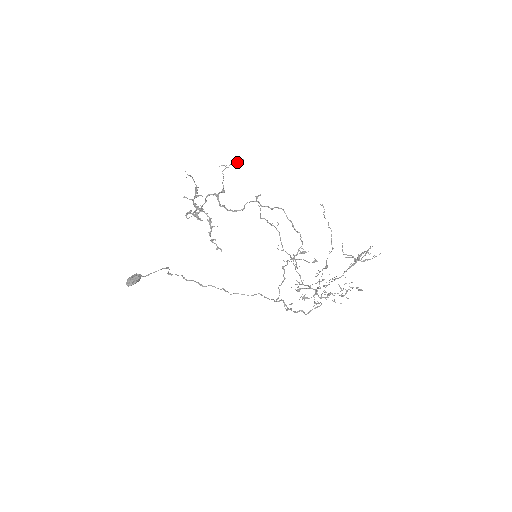
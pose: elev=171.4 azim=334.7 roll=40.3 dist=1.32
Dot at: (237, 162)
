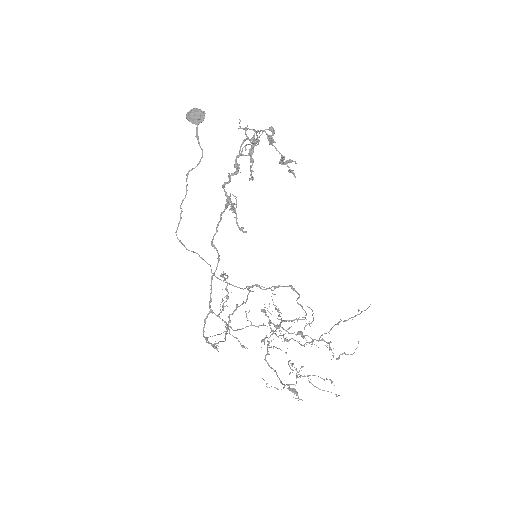
Dot at: (238, 225)
